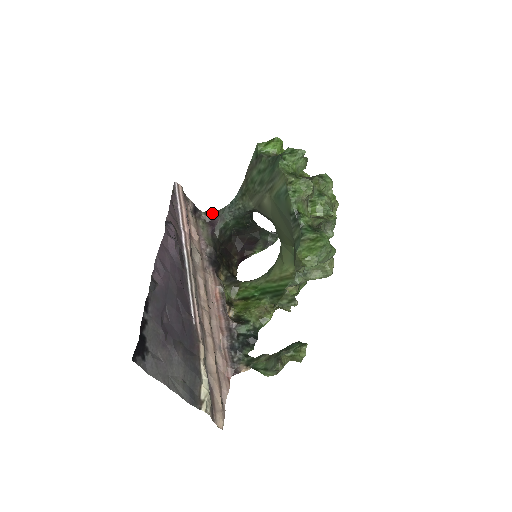
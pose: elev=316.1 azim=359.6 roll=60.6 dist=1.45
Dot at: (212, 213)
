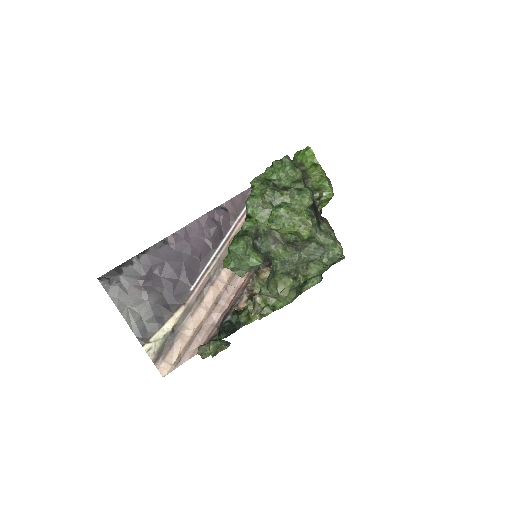
Dot at: occluded
